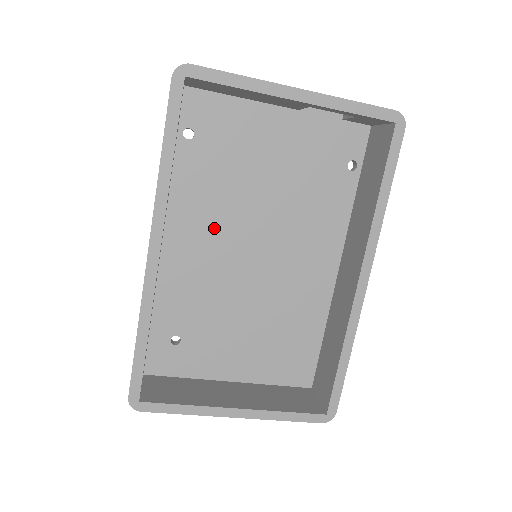
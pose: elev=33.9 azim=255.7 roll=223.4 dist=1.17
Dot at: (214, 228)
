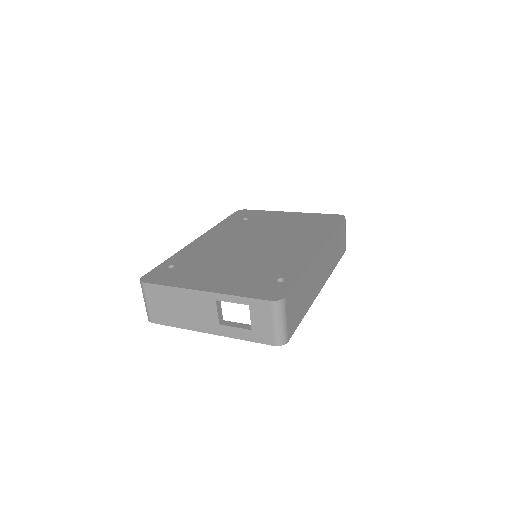
Dot at: occluded
